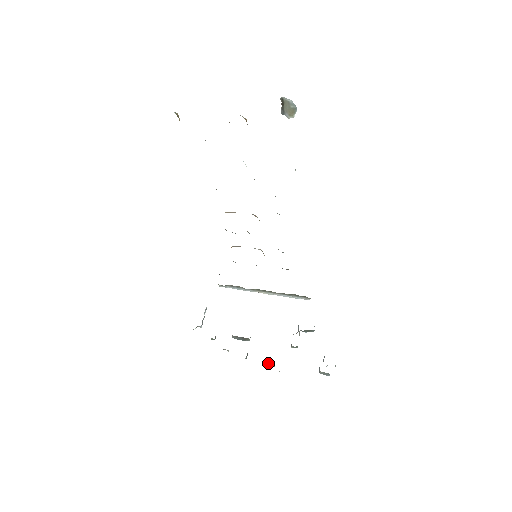
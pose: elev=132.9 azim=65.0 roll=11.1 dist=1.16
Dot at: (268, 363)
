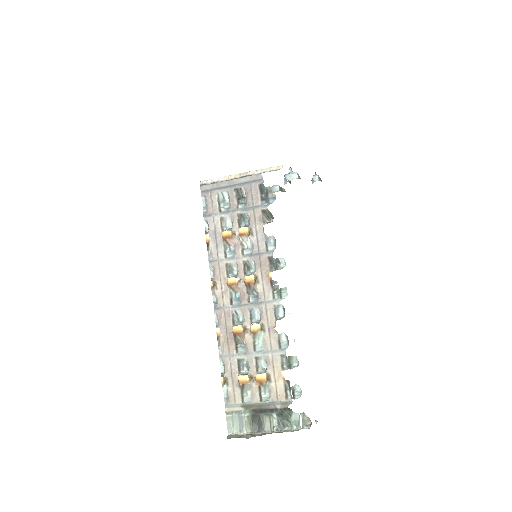
Dot at: occluded
